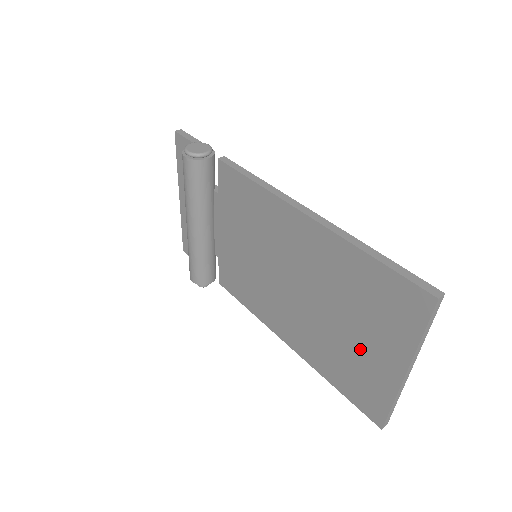
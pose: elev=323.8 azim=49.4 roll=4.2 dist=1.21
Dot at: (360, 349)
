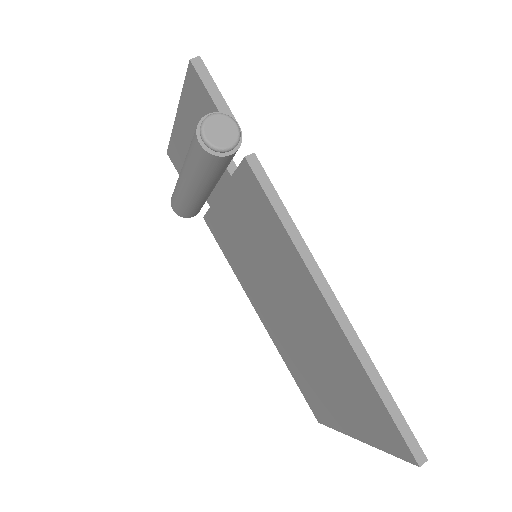
Dot at: (328, 395)
